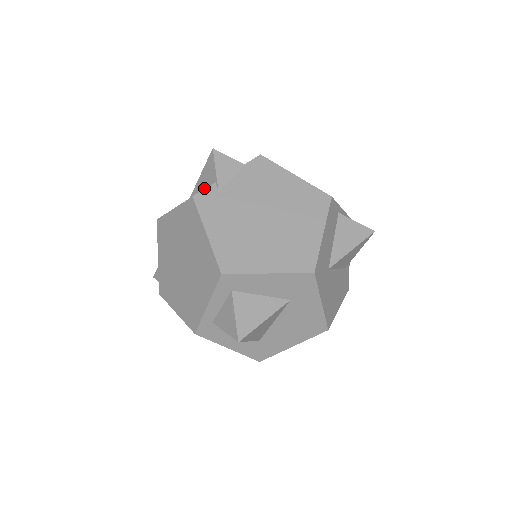
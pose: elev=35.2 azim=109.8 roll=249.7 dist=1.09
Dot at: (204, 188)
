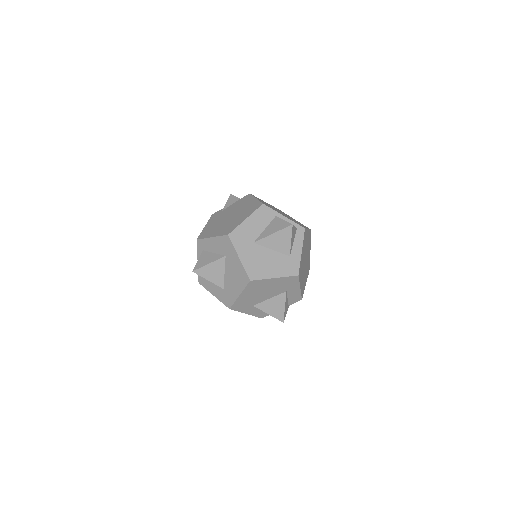
Dot at: occluded
